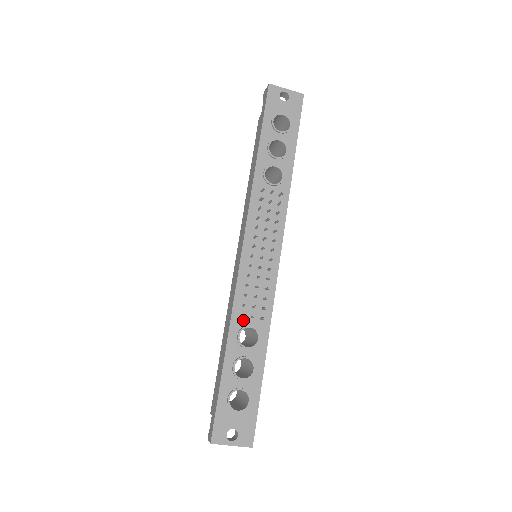
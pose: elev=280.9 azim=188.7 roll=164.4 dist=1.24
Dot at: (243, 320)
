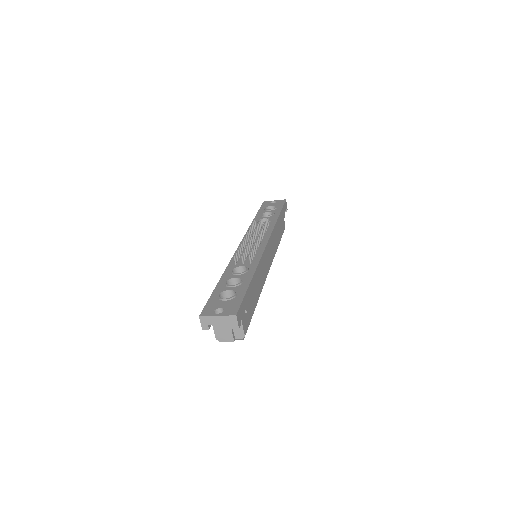
Dot at: (236, 266)
